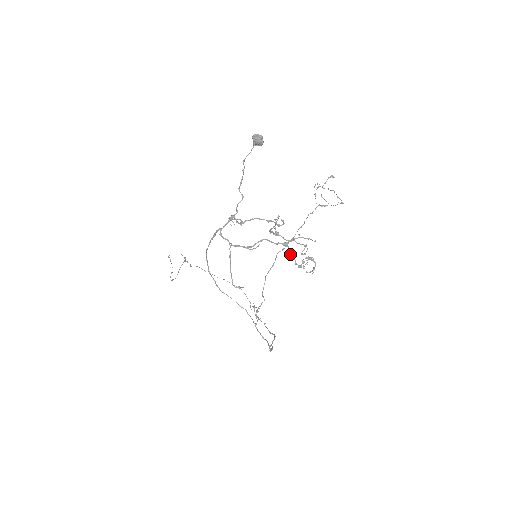
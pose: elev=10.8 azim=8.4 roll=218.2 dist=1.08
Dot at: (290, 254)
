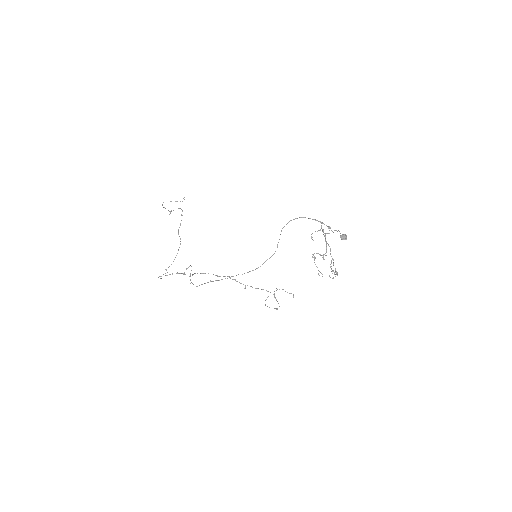
Dot at: occluded
